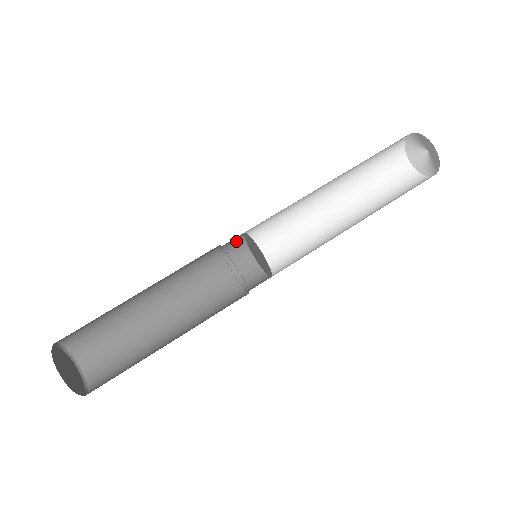
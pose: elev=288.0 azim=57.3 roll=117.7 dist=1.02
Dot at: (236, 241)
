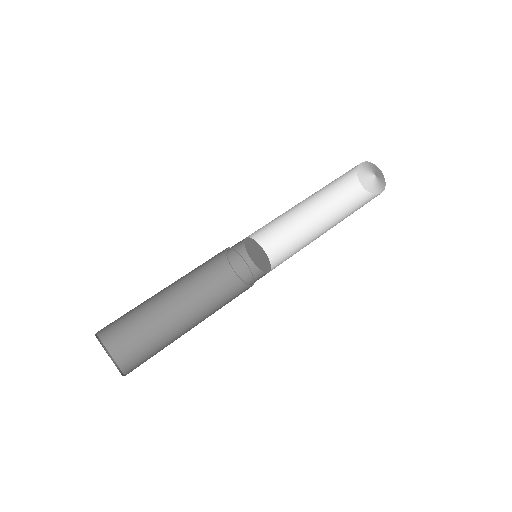
Dot at: (239, 242)
